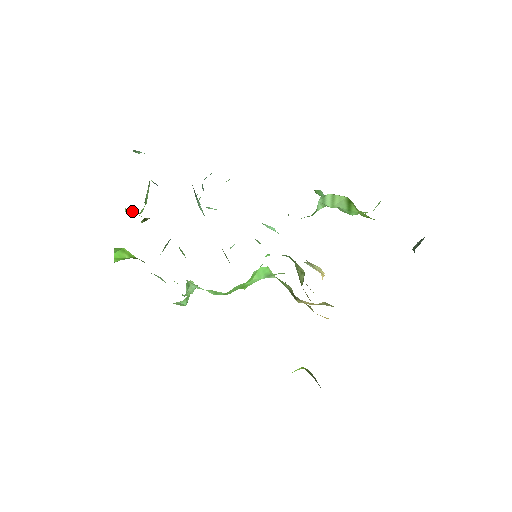
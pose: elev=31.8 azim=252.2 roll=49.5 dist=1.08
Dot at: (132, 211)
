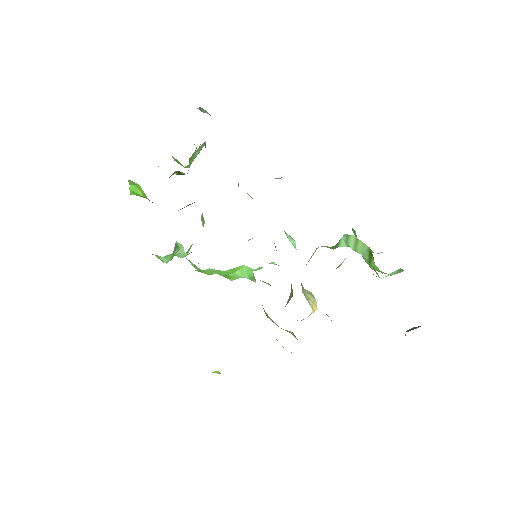
Dot at: occluded
